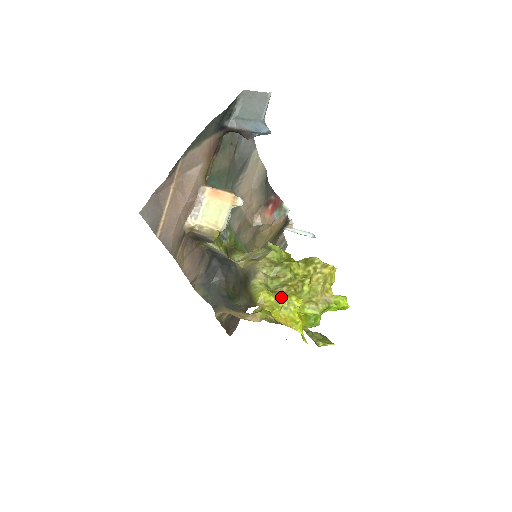
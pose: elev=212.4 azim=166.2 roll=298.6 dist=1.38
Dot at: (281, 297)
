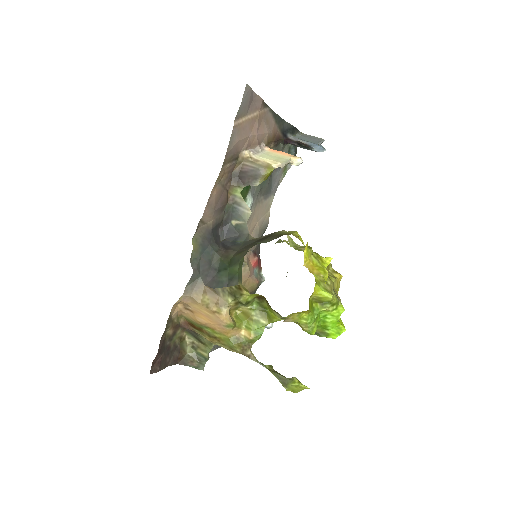
Dot at: occluded
